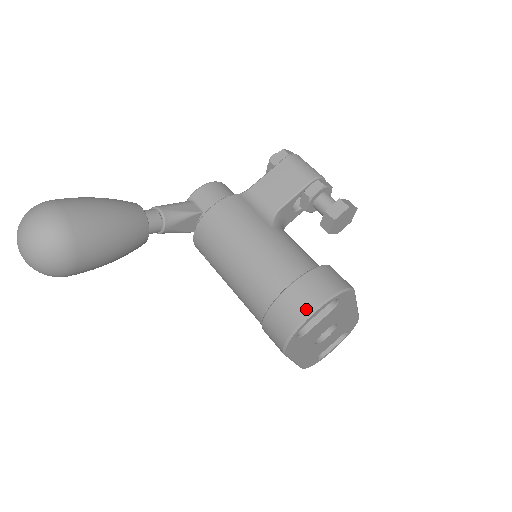
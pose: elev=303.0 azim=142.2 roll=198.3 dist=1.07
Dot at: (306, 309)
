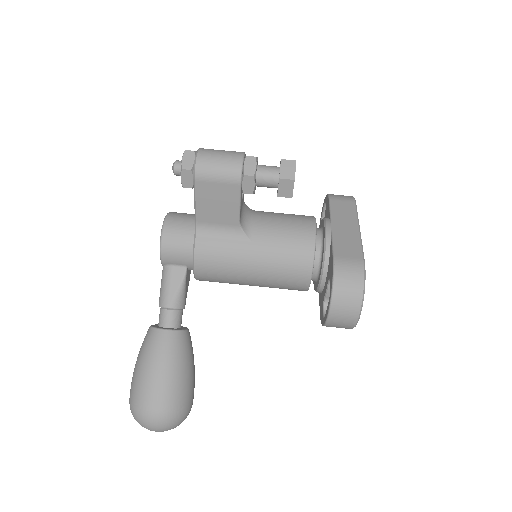
Dot at: (352, 321)
